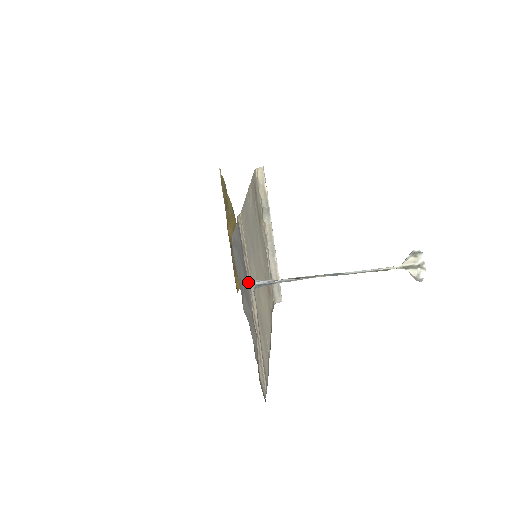
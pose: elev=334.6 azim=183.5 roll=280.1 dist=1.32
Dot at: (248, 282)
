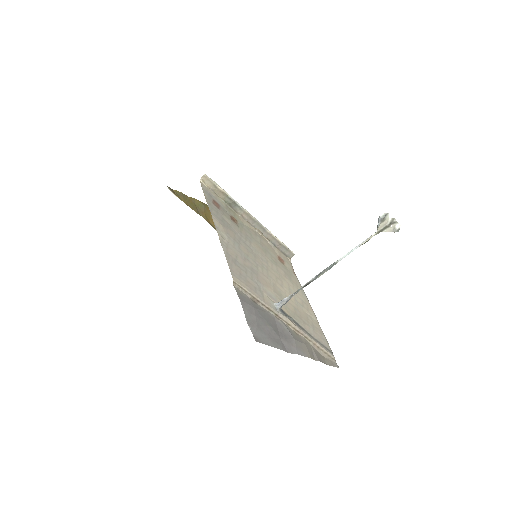
Dot at: (274, 316)
